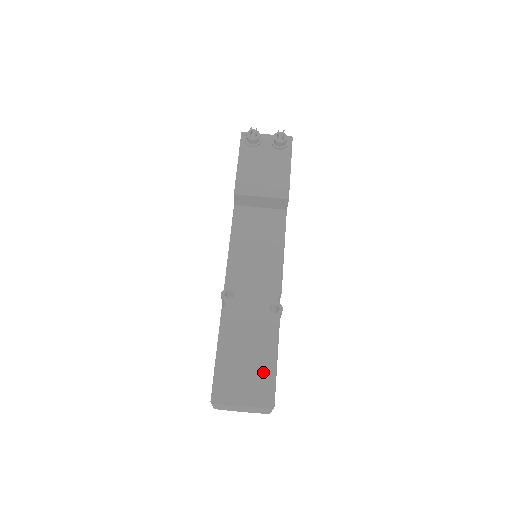
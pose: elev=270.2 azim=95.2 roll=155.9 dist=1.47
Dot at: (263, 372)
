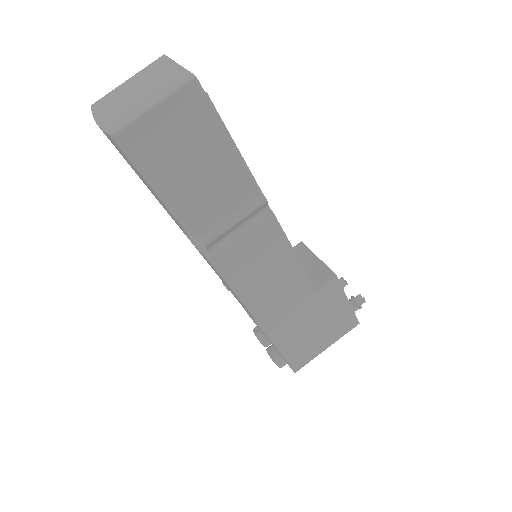
Dot at: occluded
